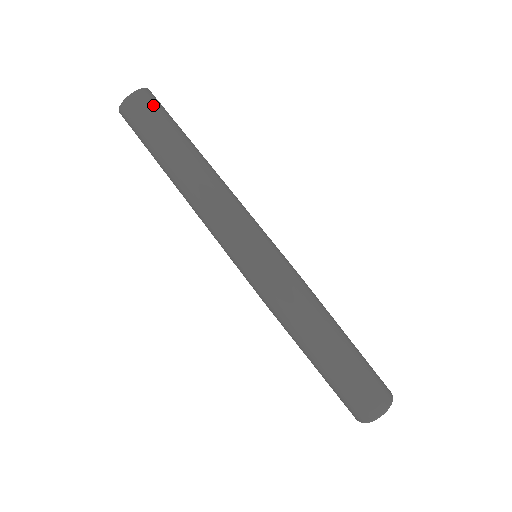
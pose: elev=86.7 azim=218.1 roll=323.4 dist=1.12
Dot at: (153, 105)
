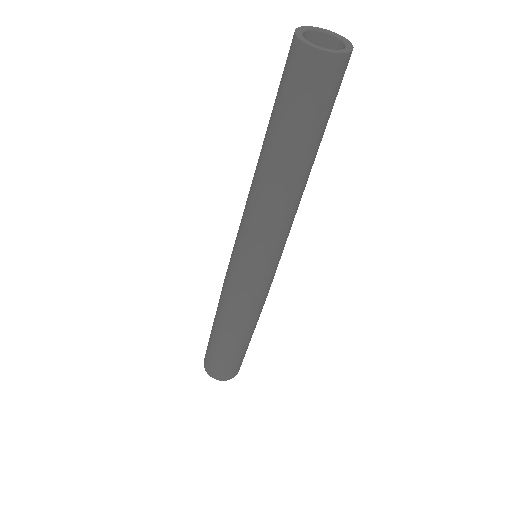
Dot at: occluded
